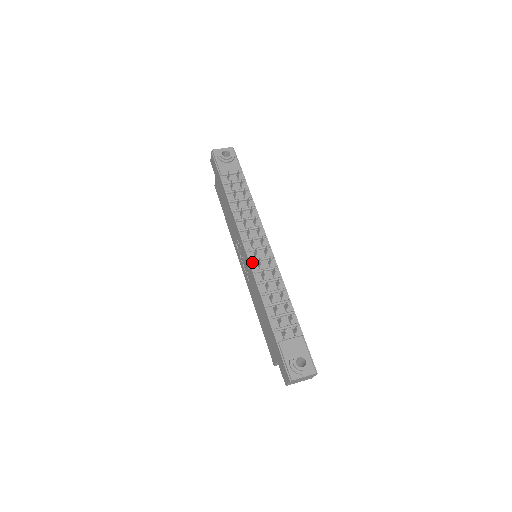
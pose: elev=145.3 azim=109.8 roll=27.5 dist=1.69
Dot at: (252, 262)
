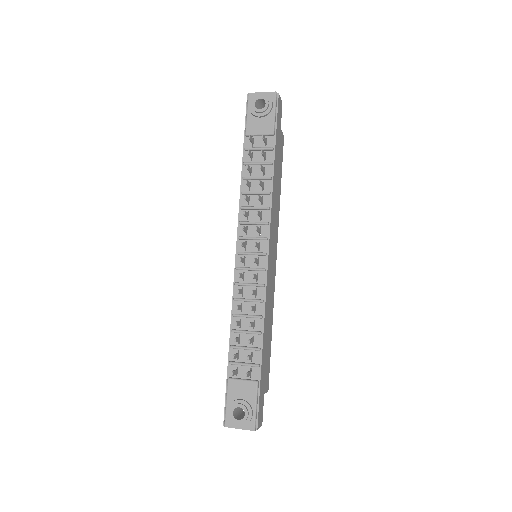
Dot at: (237, 269)
